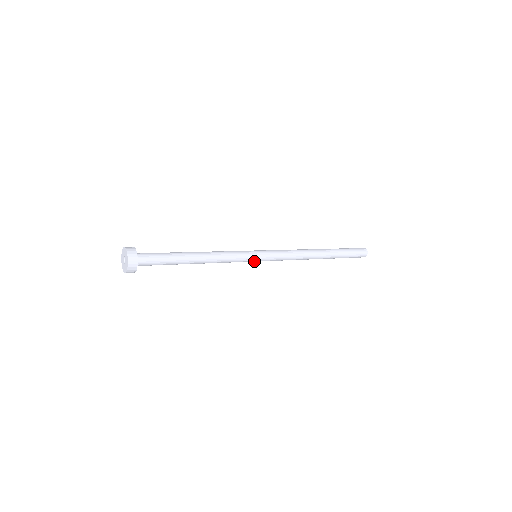
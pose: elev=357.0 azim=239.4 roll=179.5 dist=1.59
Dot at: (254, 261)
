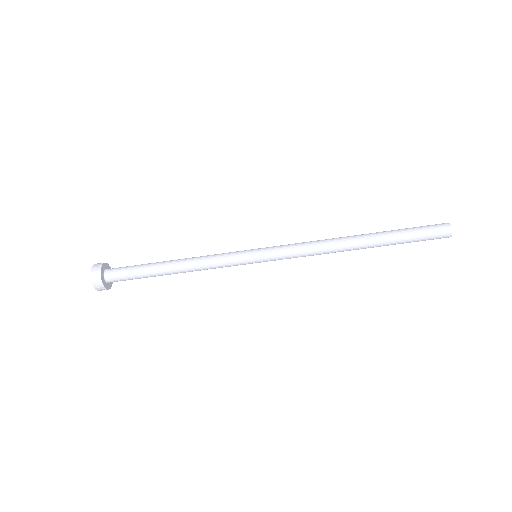
Dot at: occluded
